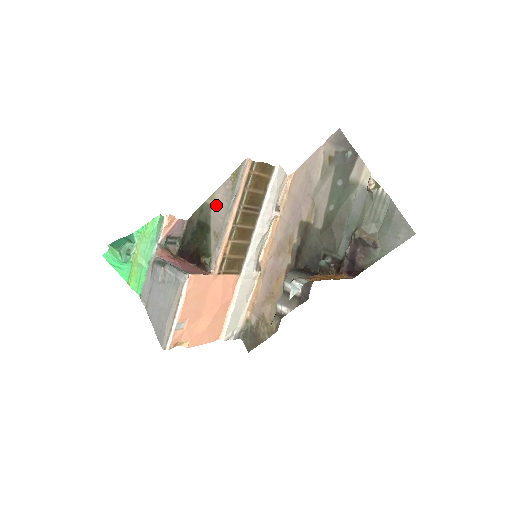
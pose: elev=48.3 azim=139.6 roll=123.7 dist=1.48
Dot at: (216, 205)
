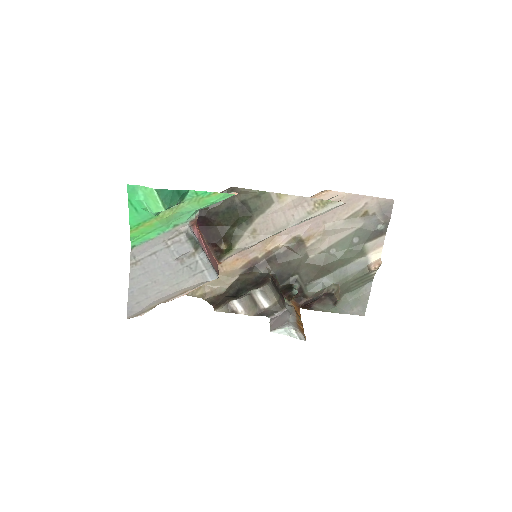
Dot at: (279, 209)
